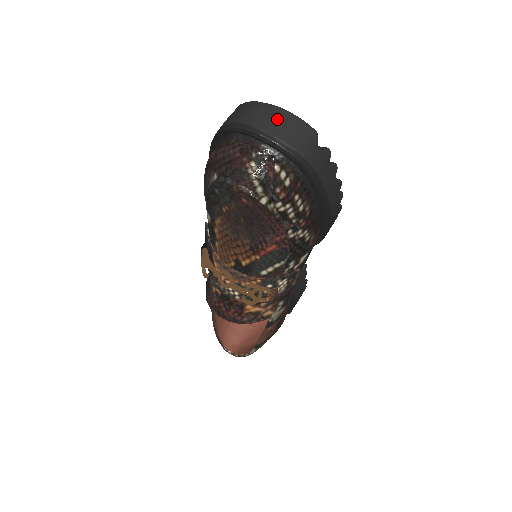
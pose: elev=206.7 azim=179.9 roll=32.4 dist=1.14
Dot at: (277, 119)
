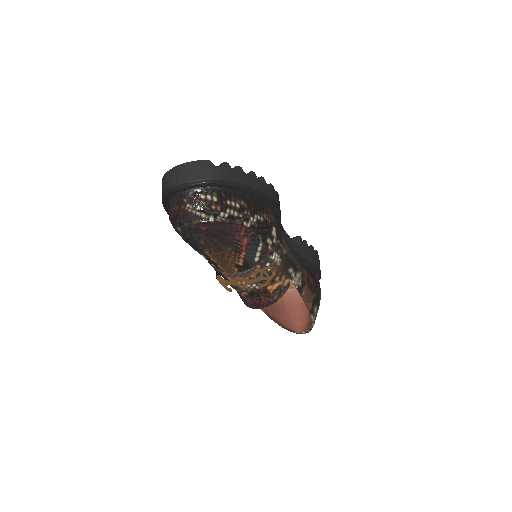
Dot at: (182, 172)
